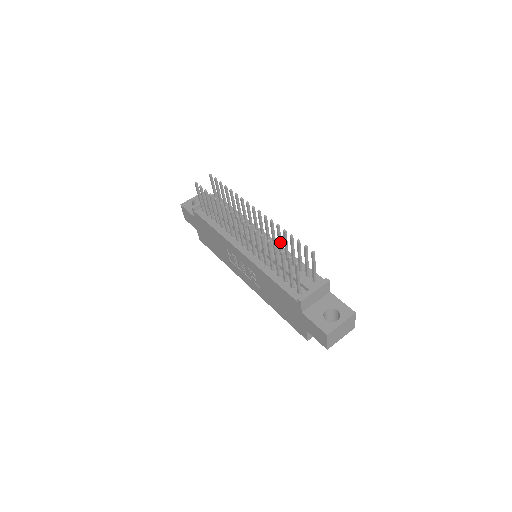
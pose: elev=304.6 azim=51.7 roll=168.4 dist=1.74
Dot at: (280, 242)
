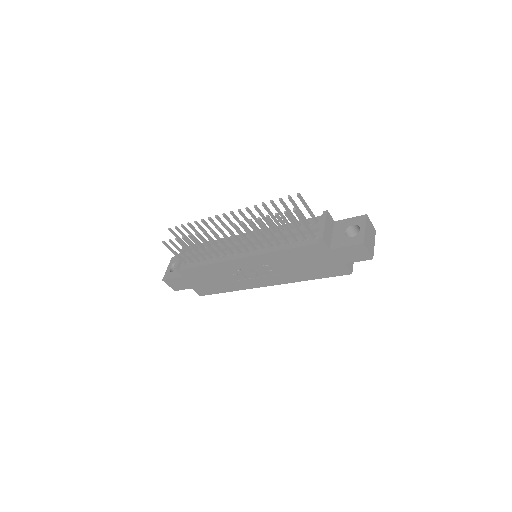
Dot at: (266, 220)
